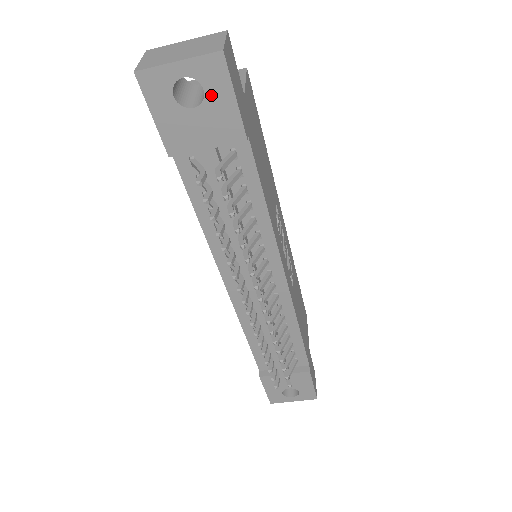
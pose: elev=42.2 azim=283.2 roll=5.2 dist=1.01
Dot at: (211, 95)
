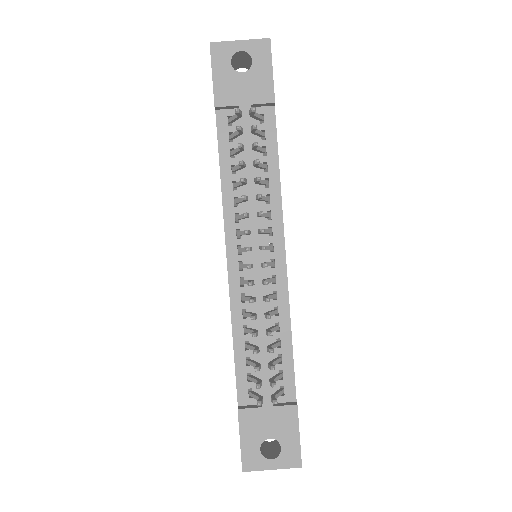
Dot at: (256, 65)
